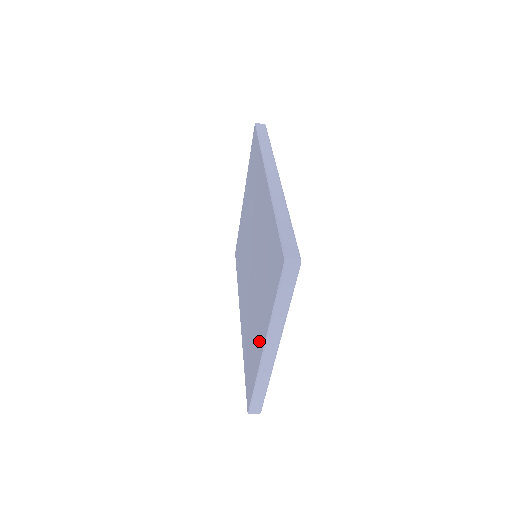
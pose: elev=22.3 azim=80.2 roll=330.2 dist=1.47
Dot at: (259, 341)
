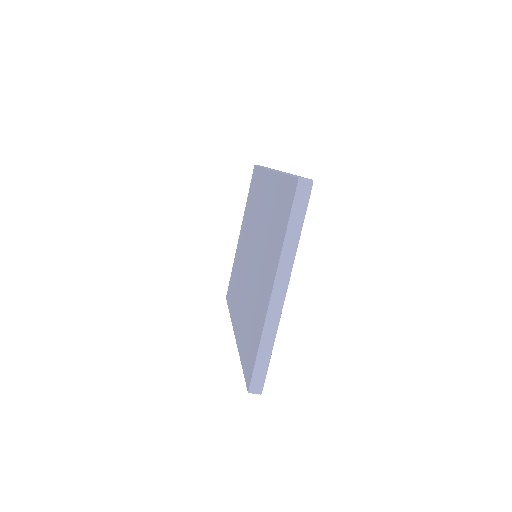
Dot at: (265, 295)
